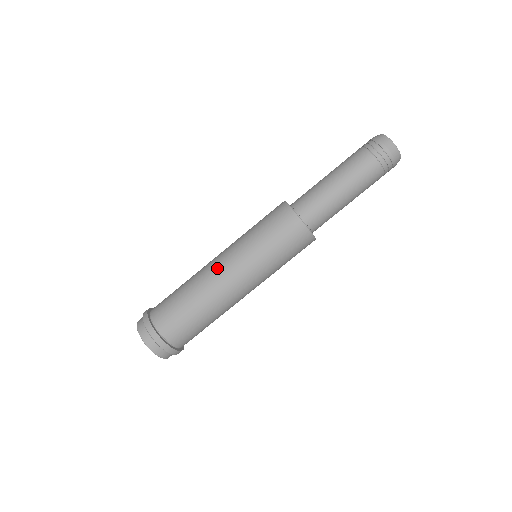
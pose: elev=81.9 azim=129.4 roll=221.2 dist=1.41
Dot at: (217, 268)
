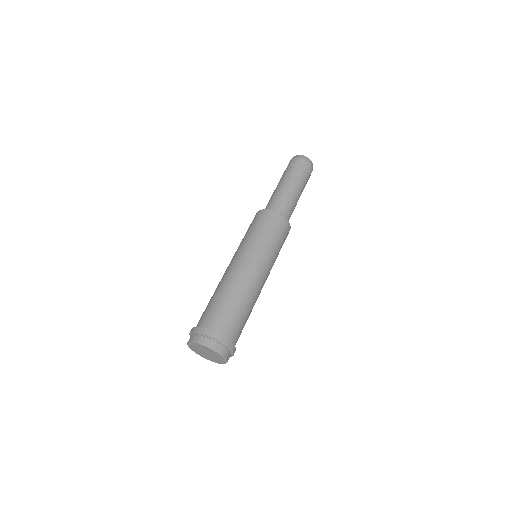
Dot at: (232, 266)
